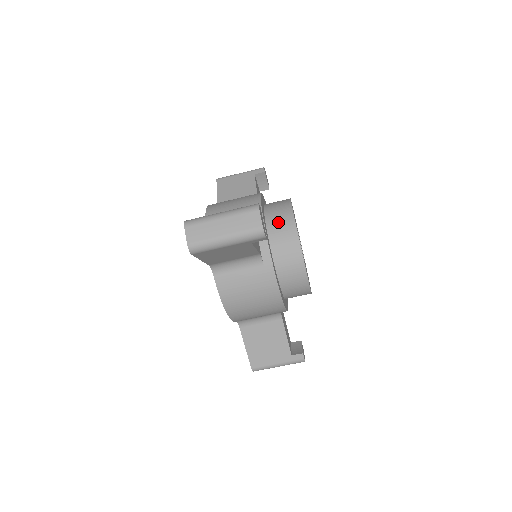
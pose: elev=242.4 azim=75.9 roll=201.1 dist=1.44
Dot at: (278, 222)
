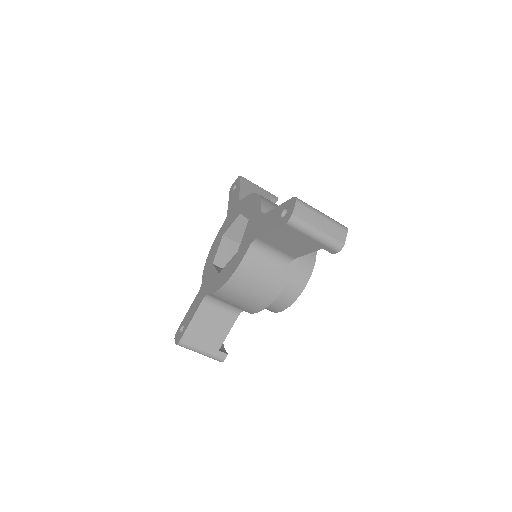
Dot at: occluded
